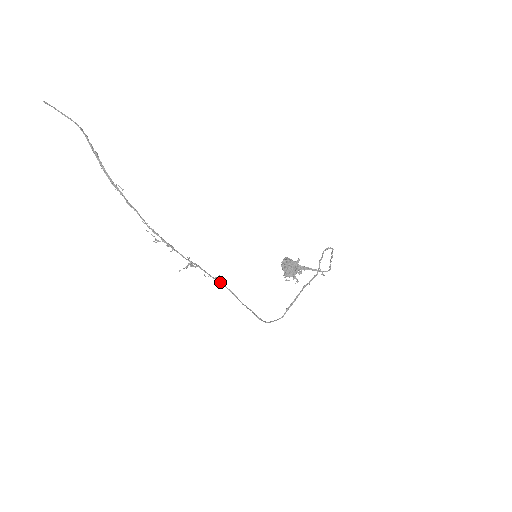
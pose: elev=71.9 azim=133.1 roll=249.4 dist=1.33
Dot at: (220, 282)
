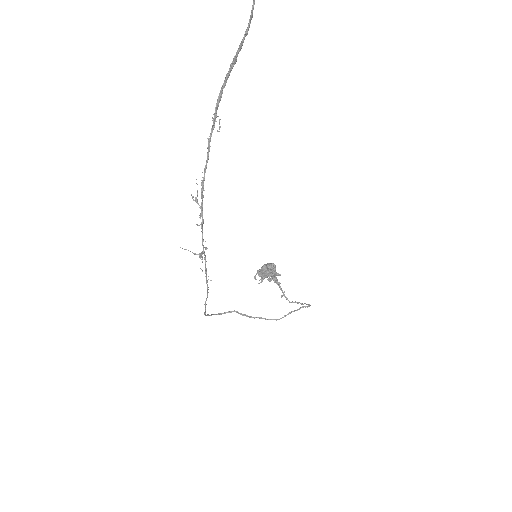
Dot at: occluded
